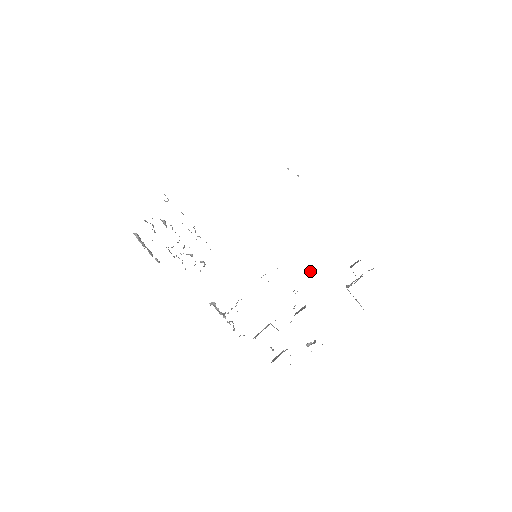
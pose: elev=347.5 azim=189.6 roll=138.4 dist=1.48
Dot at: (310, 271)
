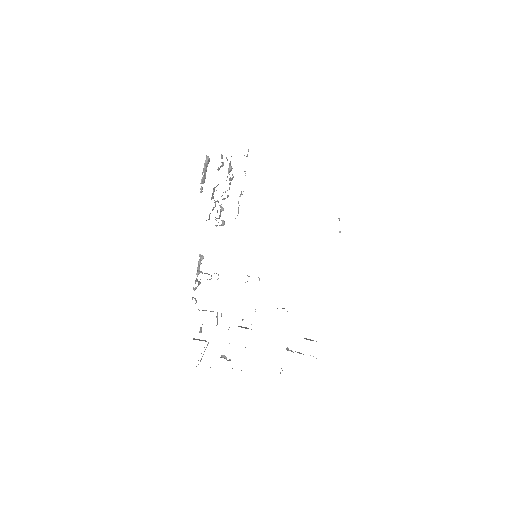
Dot at: occluded
